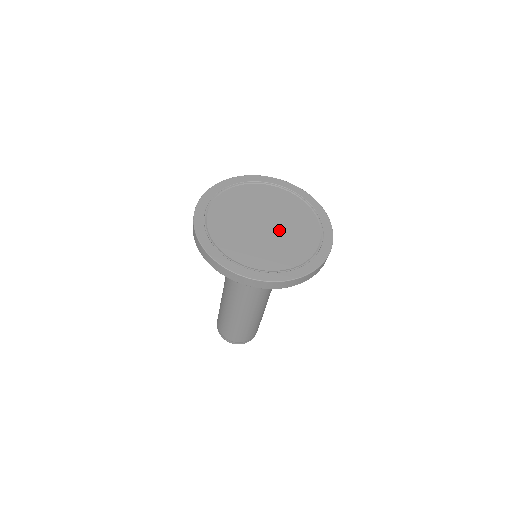
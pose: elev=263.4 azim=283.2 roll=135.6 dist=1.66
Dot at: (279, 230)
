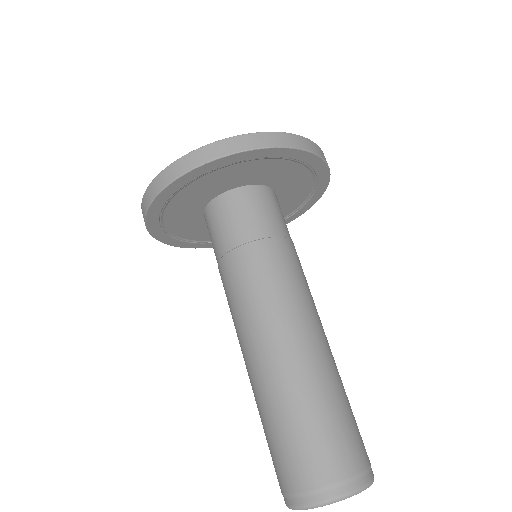
Dot at: occluded
